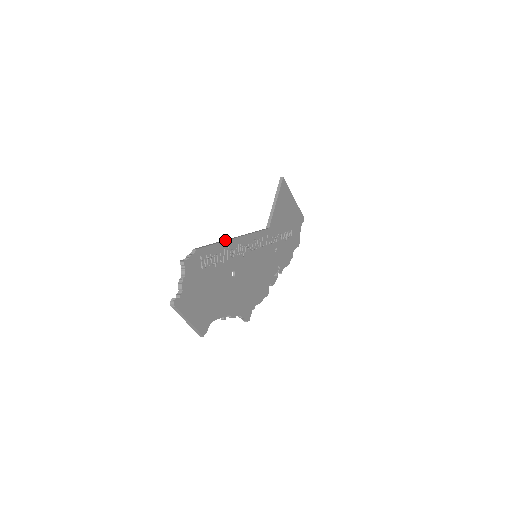
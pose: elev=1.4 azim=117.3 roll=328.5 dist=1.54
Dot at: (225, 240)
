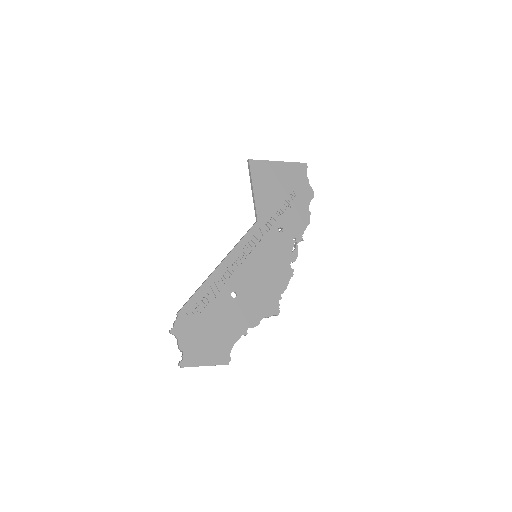
Dot at: (207, 278)
